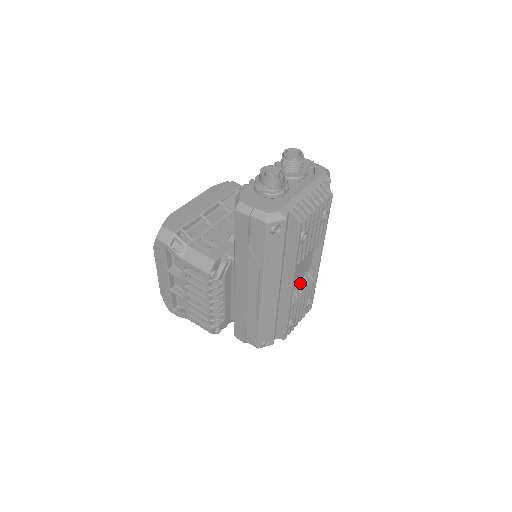
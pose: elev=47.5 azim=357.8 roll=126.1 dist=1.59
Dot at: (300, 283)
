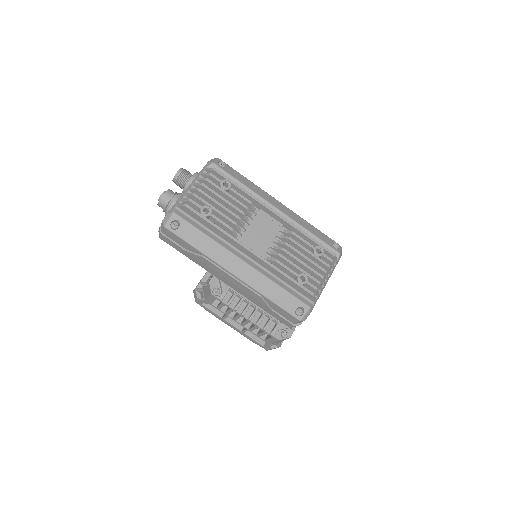
Dot at: (278, 243)
